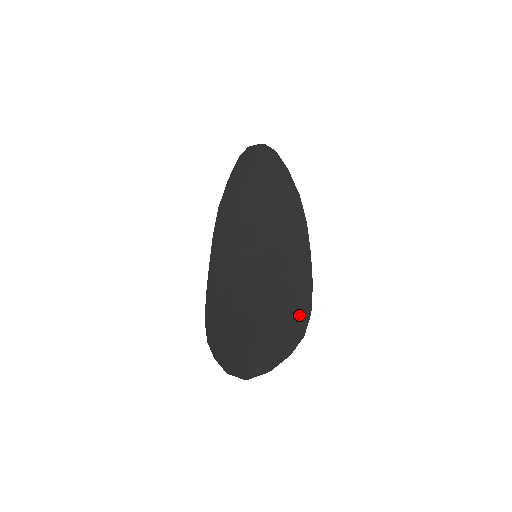
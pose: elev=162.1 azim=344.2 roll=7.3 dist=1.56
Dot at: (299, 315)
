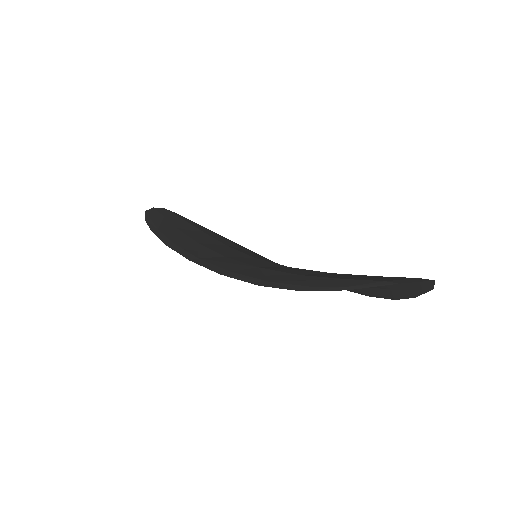
Dot at: occluded
